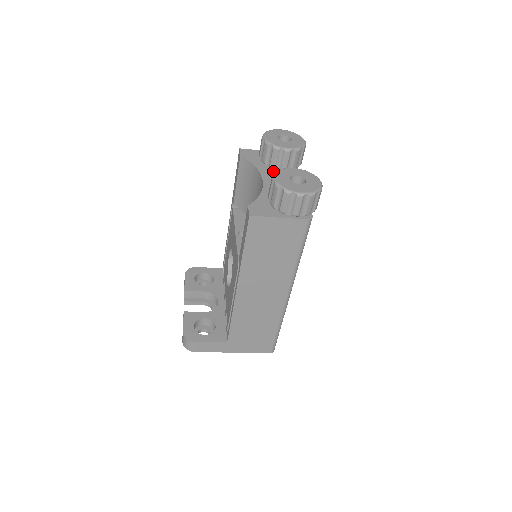
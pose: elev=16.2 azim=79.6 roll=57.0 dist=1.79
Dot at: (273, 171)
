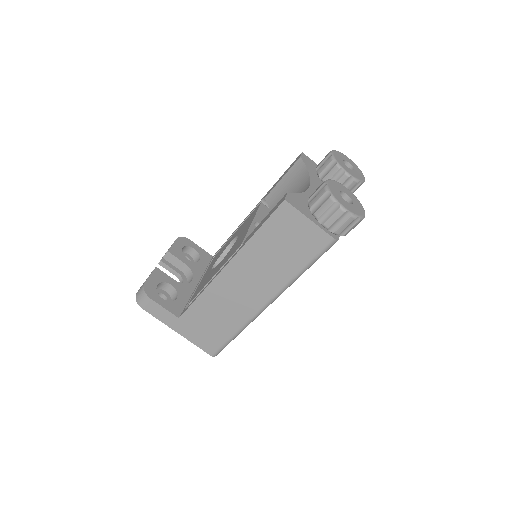
Dot at: occluded
